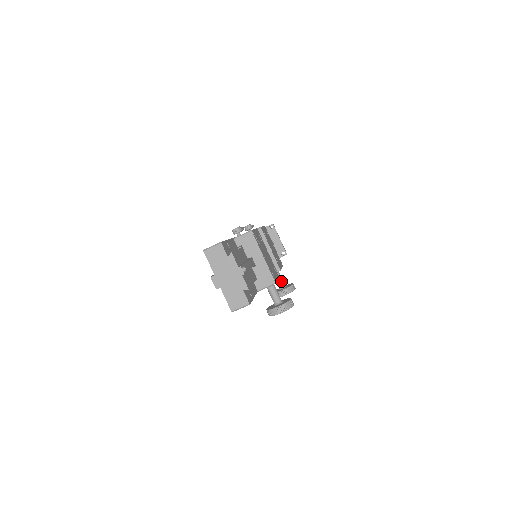
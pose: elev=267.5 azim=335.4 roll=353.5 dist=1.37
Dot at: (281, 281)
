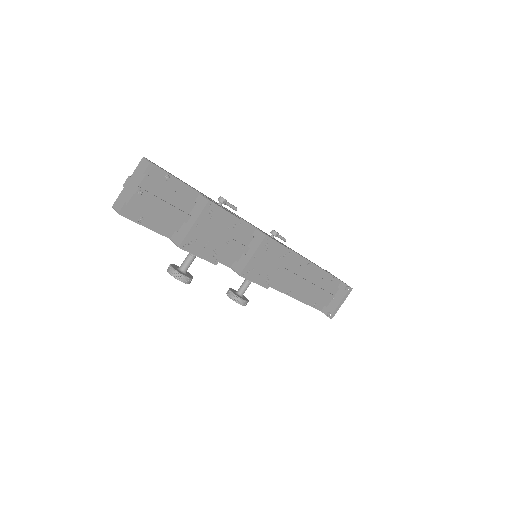
Dot at: (242, 288)
